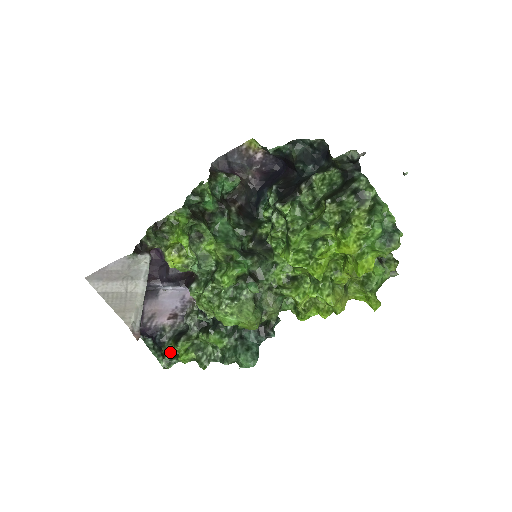
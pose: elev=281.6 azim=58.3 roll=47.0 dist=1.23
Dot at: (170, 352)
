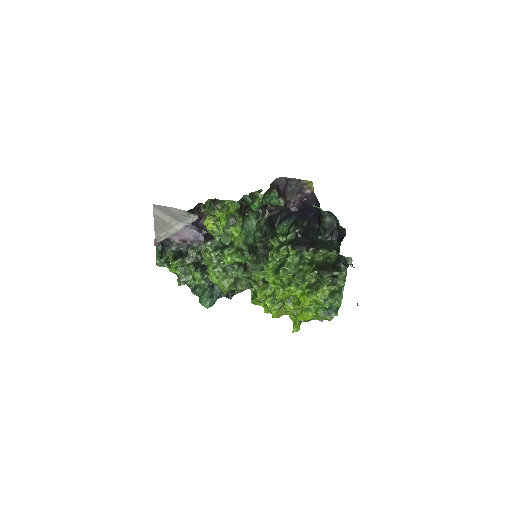
Dot at: (166, 258)
